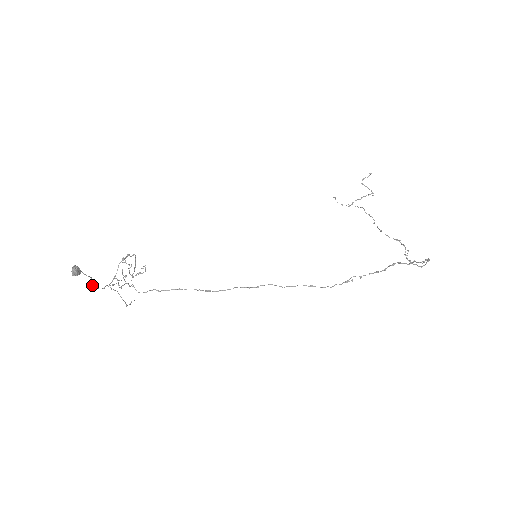
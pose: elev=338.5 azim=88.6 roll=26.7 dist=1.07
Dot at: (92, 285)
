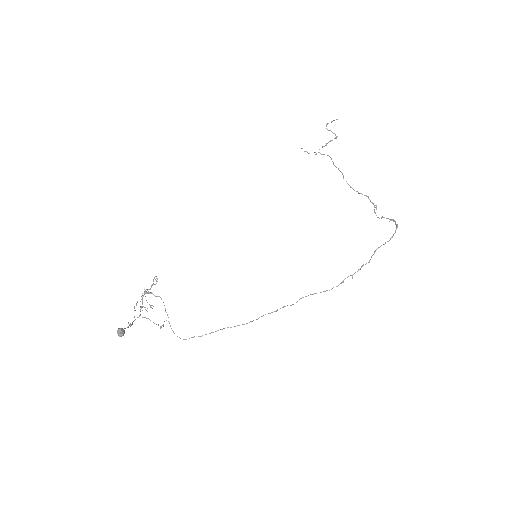
Dot at: (130, 326)
